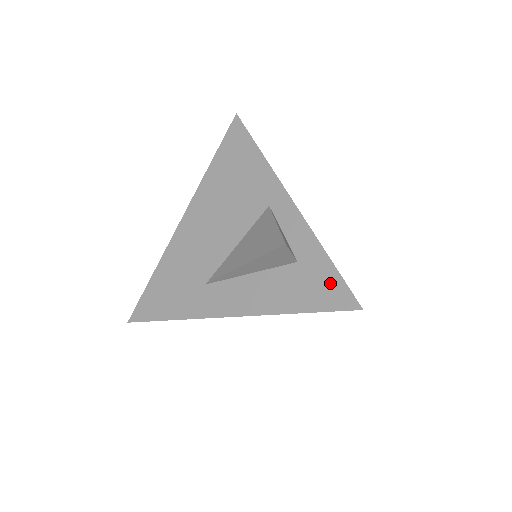
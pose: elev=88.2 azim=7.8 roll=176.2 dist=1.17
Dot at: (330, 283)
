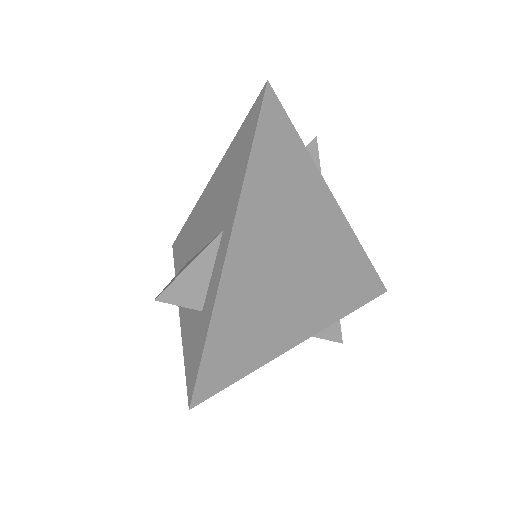
Dot at: (196, 358)
